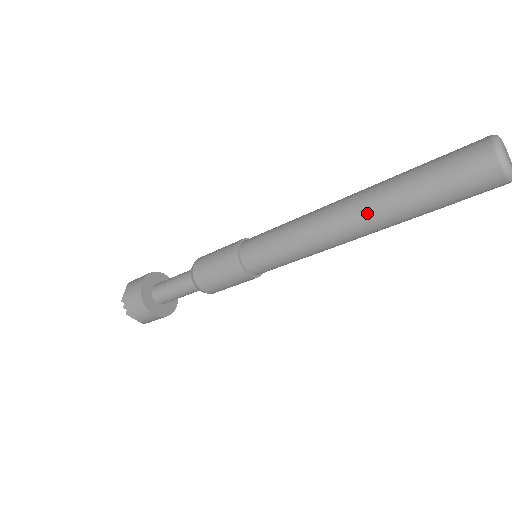
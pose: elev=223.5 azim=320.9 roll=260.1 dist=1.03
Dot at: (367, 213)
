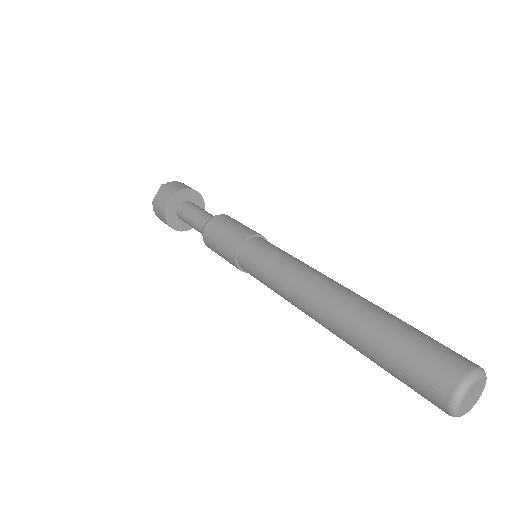
Dot at: (334, 330)
